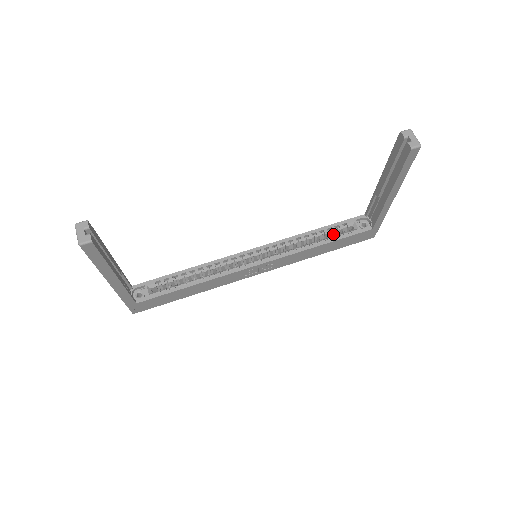
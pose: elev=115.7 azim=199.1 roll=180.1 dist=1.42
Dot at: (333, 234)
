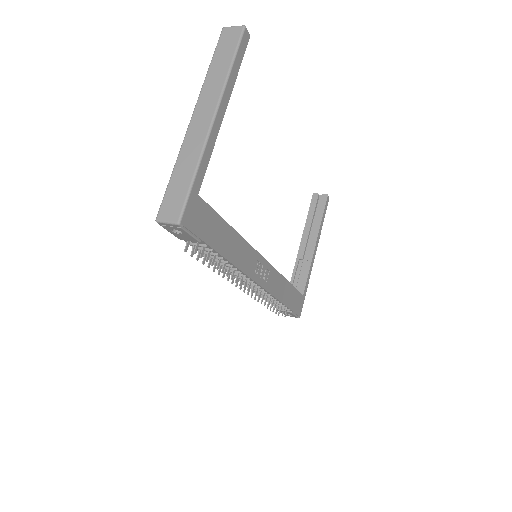
Dot at: occluded
